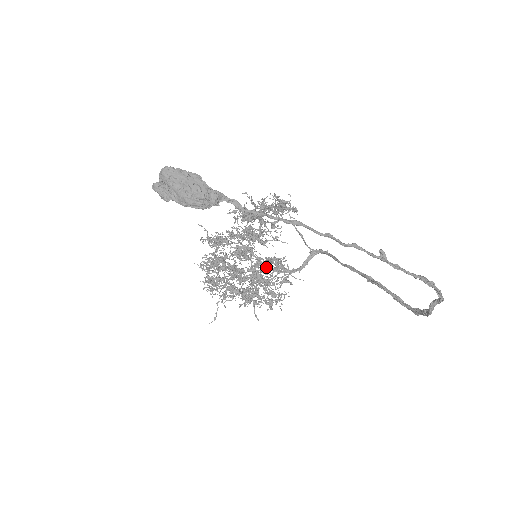
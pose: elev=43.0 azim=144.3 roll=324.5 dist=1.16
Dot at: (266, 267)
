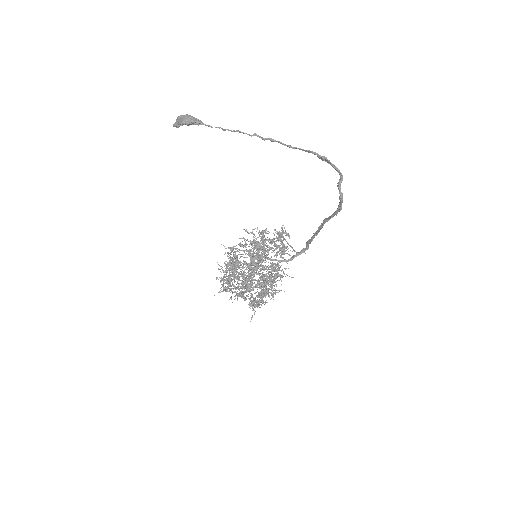
Dot at: (267, 273)
